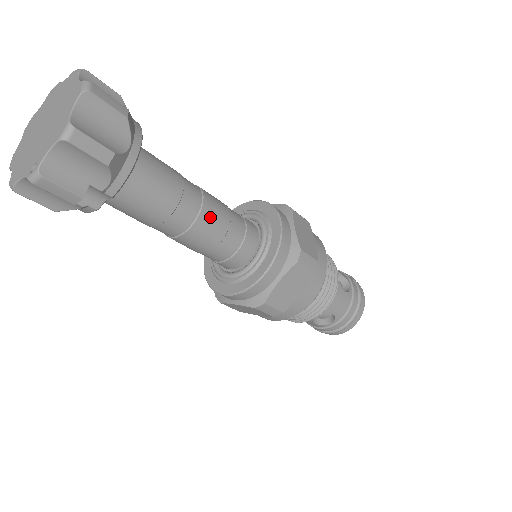
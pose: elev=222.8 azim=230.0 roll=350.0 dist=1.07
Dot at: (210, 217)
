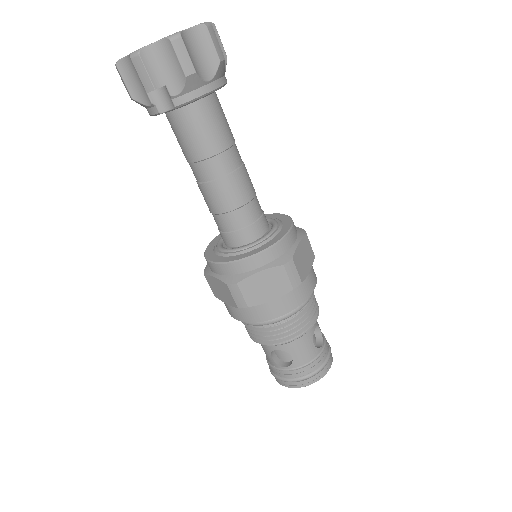
Dot at: (236, 183)
